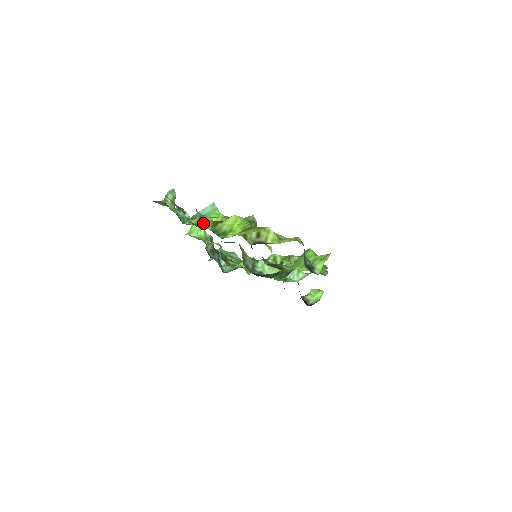
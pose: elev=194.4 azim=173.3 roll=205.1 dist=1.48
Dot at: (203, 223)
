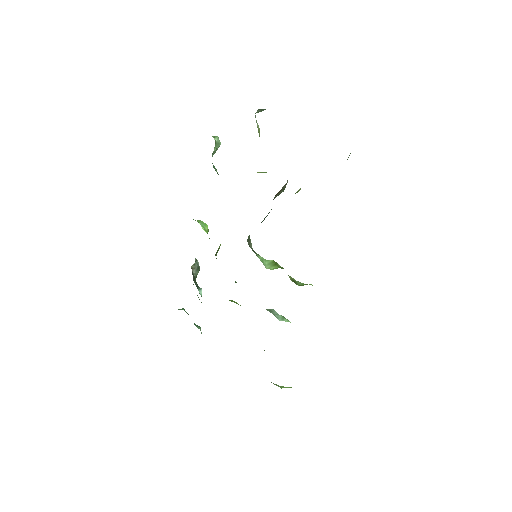
Dot at: (257, 123)
